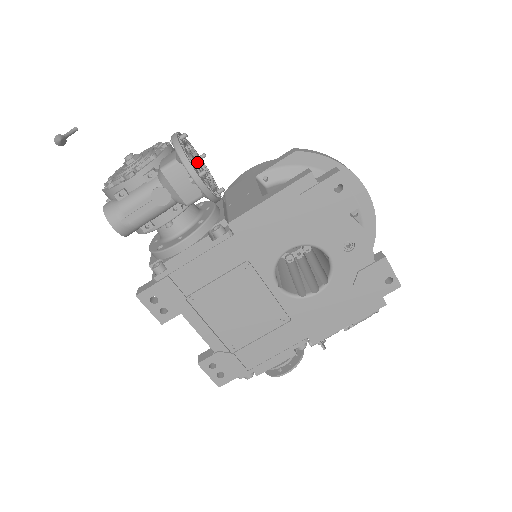
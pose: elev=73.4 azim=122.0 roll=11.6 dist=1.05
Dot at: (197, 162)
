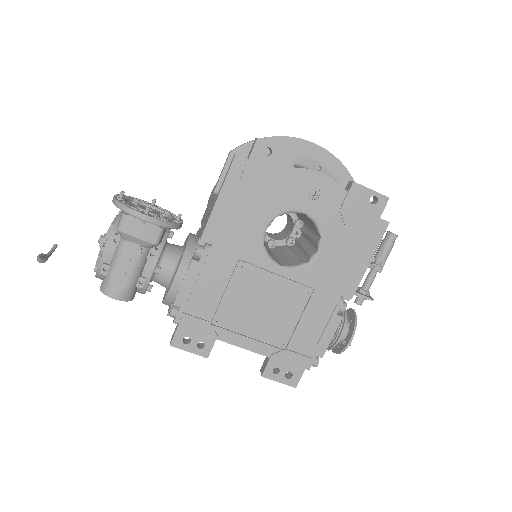
Dot at: occluded
